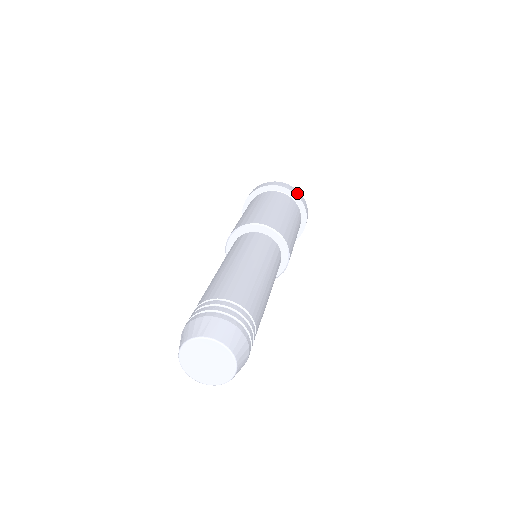
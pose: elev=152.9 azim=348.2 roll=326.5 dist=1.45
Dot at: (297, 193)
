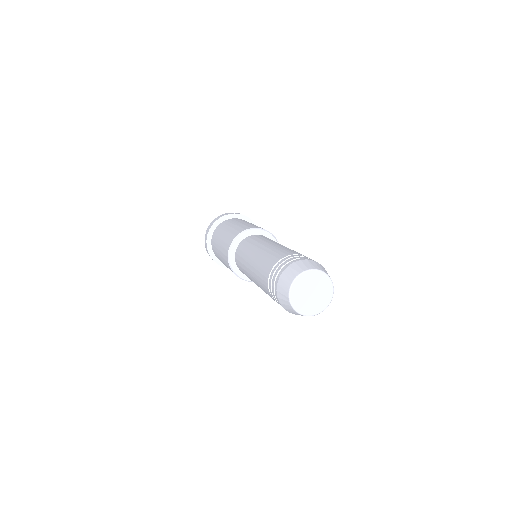
Dot at: (236, 213)
